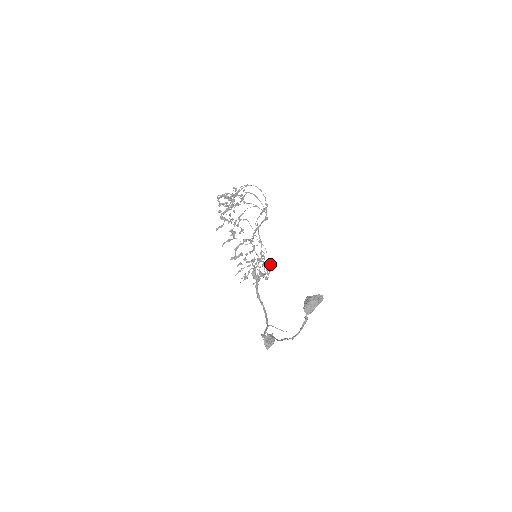
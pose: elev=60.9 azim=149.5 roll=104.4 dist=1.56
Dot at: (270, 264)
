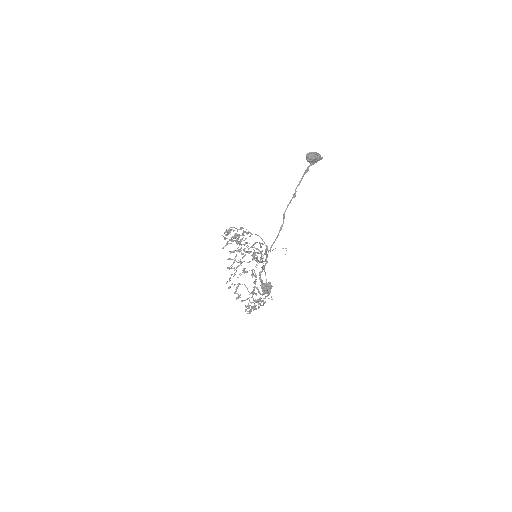
Dot at: (267, 295)
